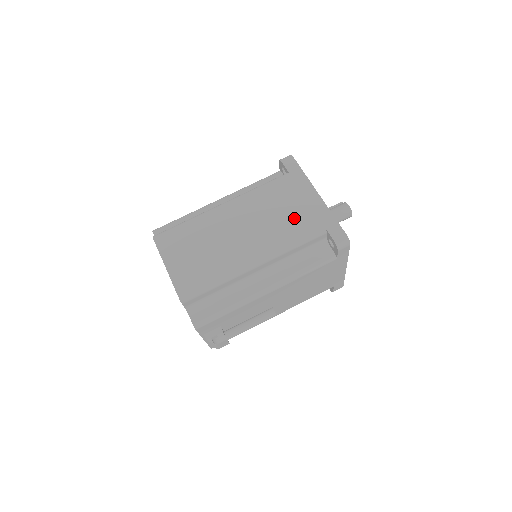
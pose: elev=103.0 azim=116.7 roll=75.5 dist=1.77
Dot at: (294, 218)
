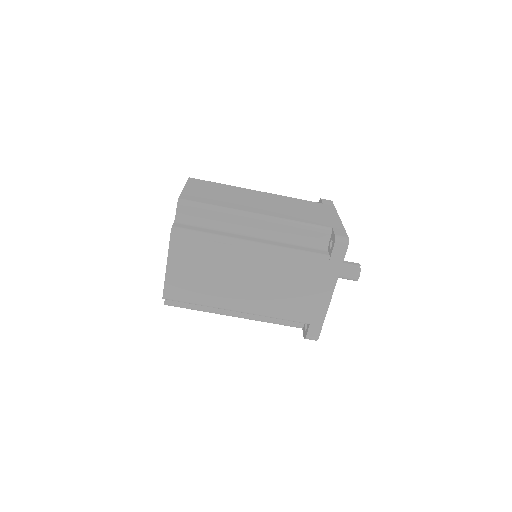
Dot at: (296, 301)
